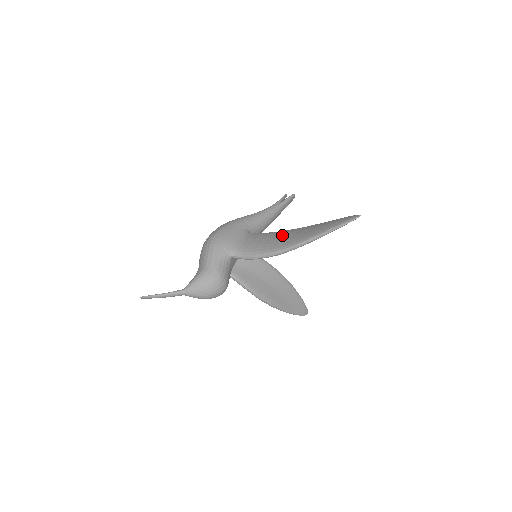
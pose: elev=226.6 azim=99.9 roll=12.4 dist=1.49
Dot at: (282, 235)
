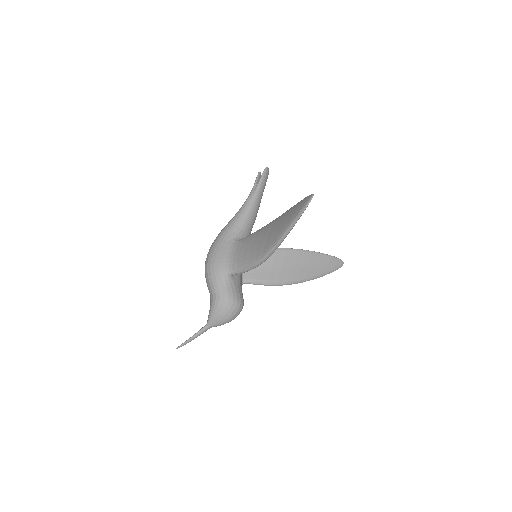
Dot at: (261, 237)
